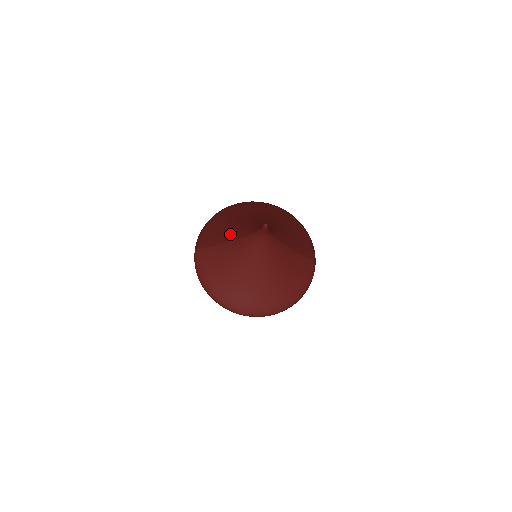
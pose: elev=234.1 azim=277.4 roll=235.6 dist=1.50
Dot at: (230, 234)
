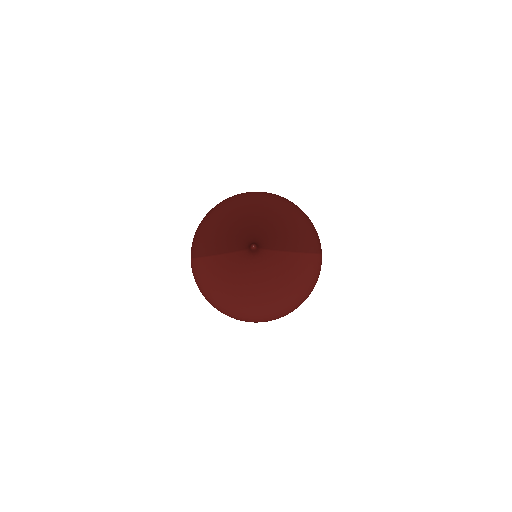
Dot at: (222, 245)
